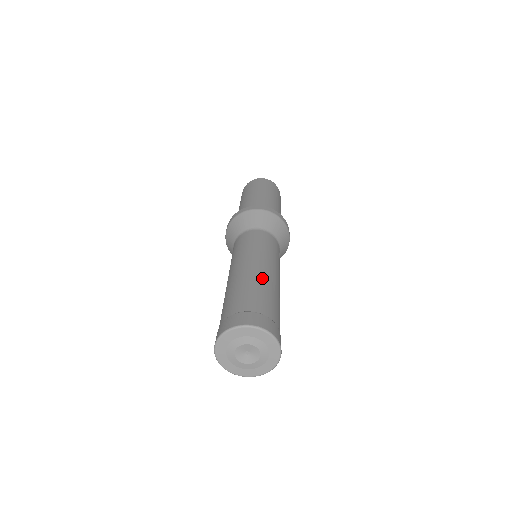
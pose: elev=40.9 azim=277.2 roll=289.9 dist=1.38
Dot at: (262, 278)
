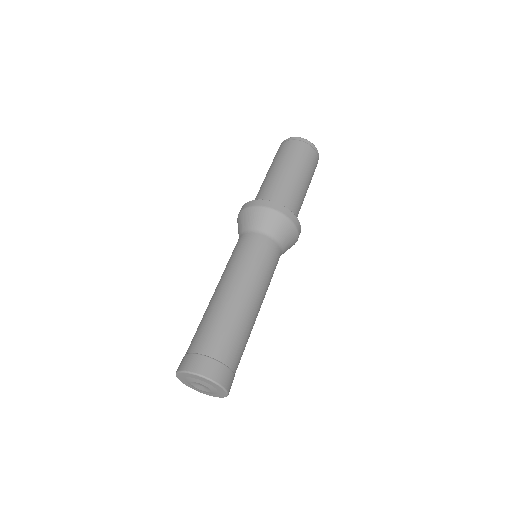
Dot at: (250, 320)
